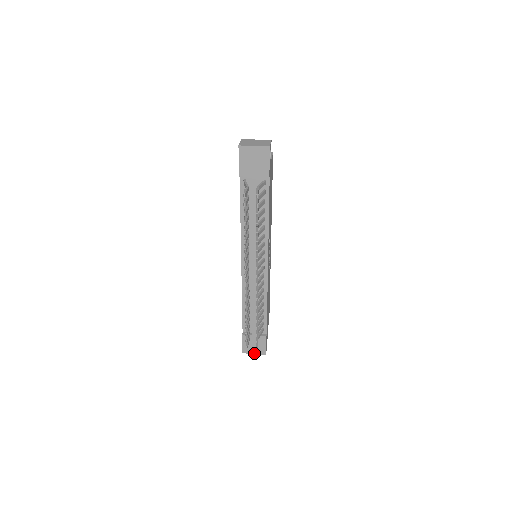
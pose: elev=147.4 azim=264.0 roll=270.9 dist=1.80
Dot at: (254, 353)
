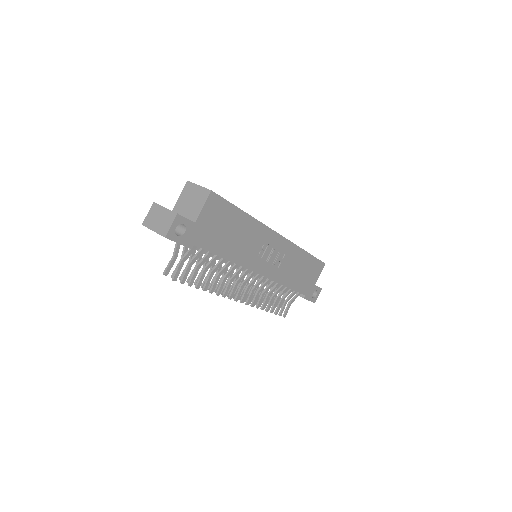
Dot at: occluded
